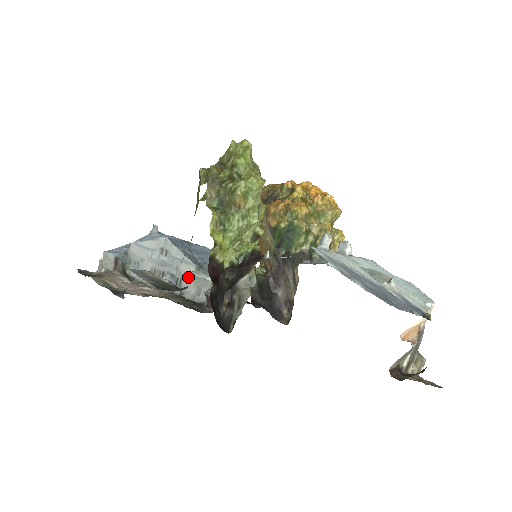
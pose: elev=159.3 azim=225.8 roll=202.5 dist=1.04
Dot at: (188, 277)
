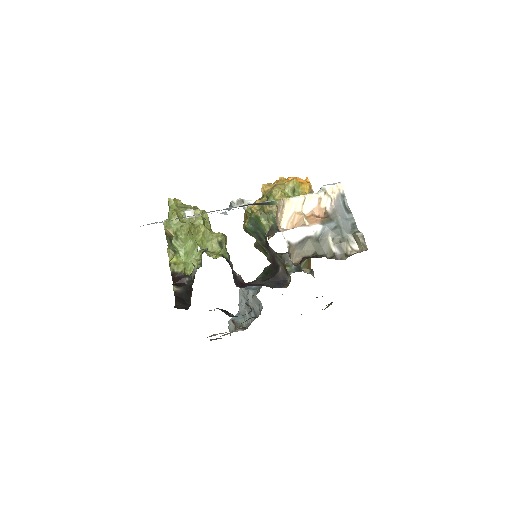
Dot at: (253, 302)
